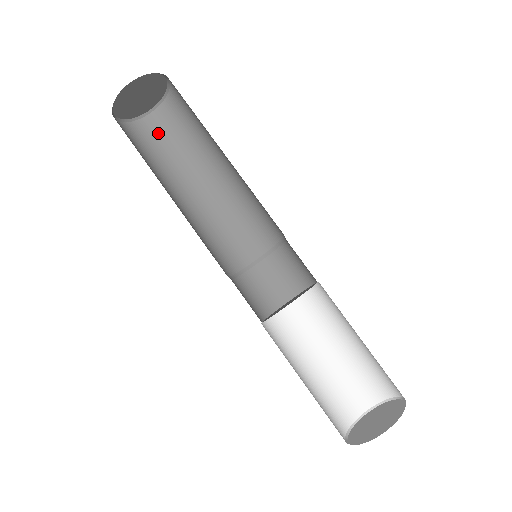
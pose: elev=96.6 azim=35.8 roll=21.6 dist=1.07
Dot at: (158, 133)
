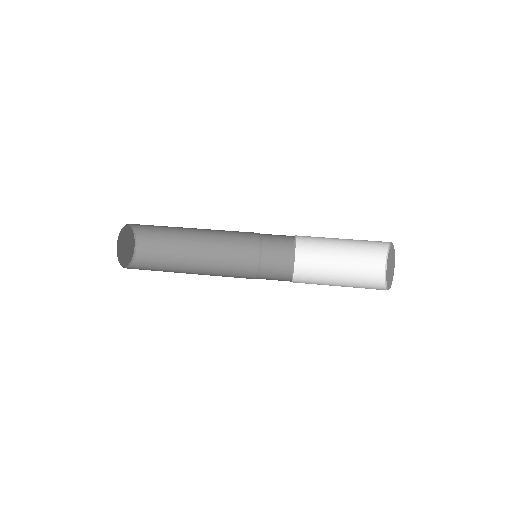
Dot at: occluded
